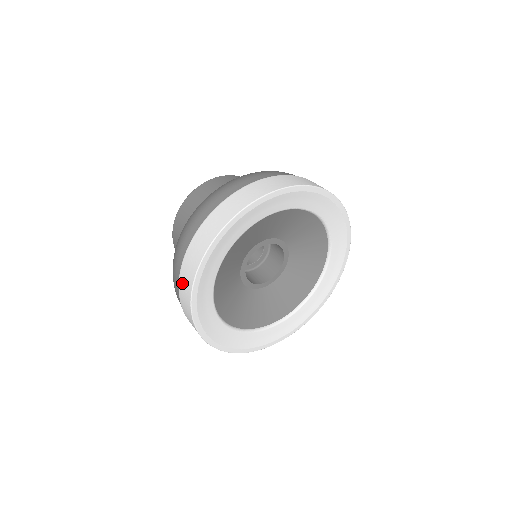
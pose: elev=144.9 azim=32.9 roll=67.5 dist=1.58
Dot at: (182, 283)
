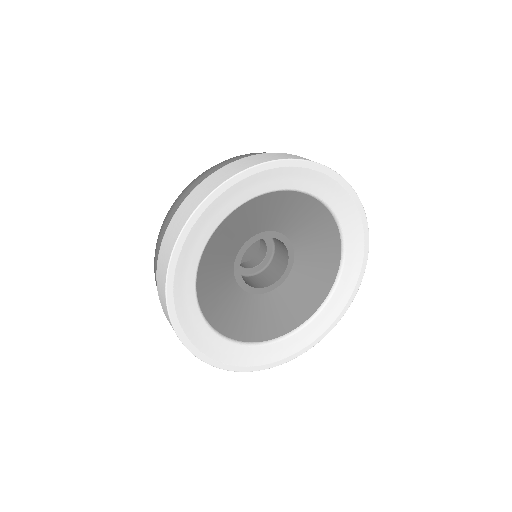
Dot at: occluded
